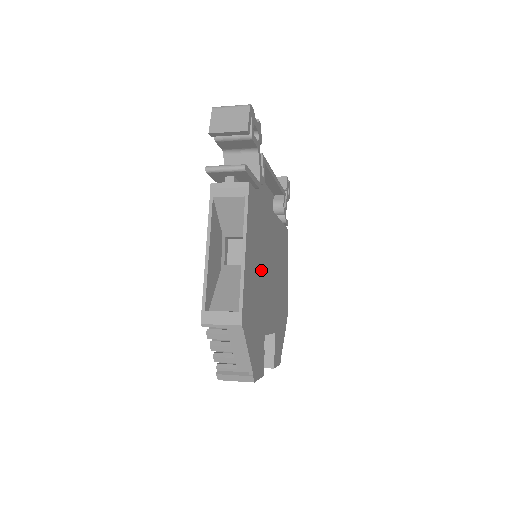
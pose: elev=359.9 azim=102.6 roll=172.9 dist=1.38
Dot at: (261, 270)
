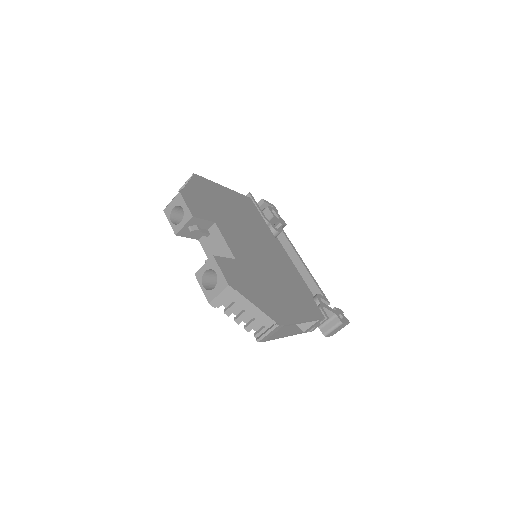
Dot at: (239, 218)
